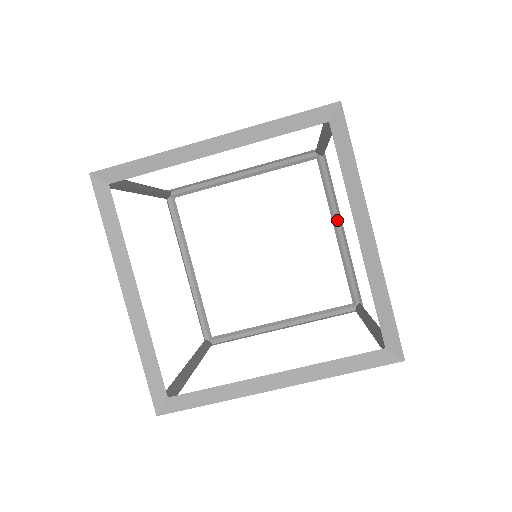
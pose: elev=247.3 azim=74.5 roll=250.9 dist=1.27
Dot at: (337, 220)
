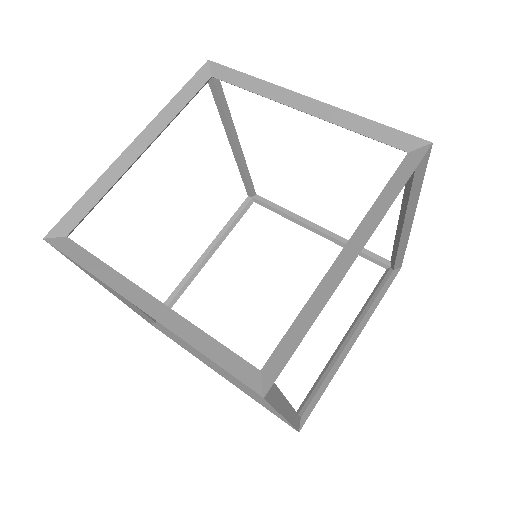
Dot at: (308, 223)
